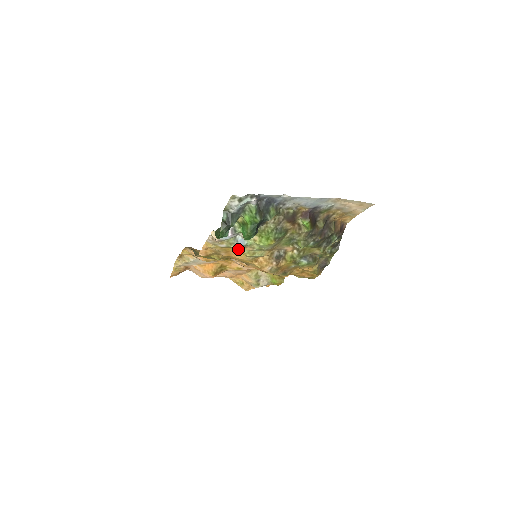
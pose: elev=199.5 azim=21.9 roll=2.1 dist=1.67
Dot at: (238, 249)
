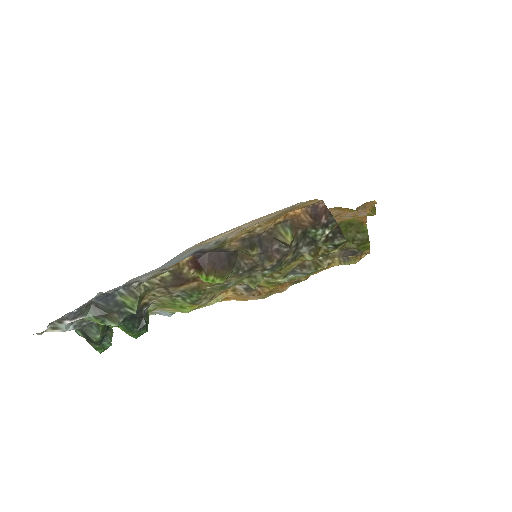
Dot at: occluded
